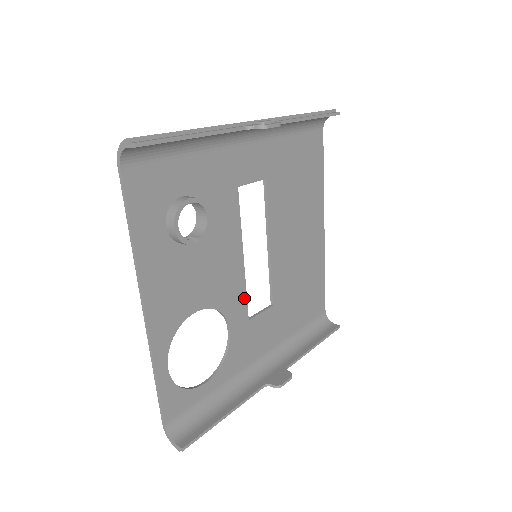
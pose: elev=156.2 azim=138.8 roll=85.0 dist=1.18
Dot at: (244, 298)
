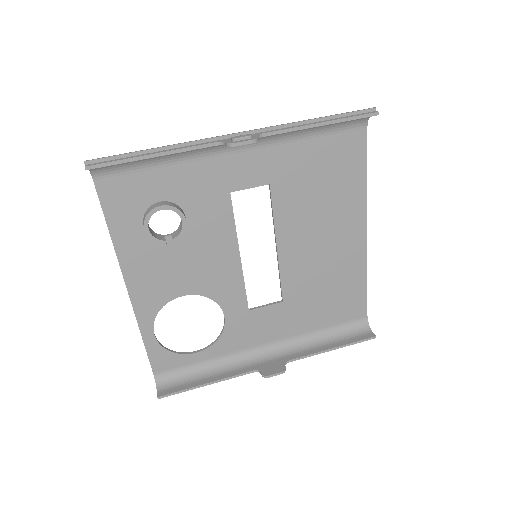
Dot at: (242, 291)
